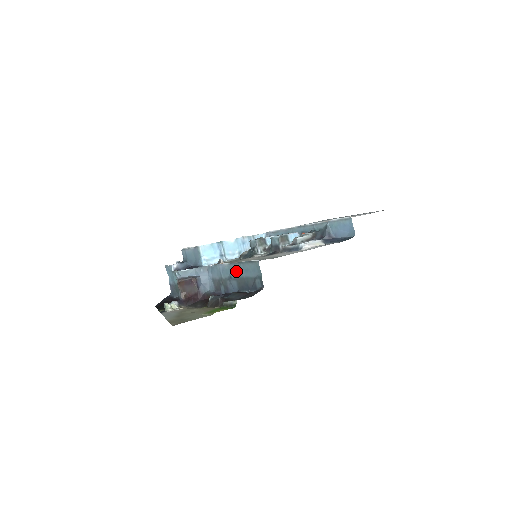
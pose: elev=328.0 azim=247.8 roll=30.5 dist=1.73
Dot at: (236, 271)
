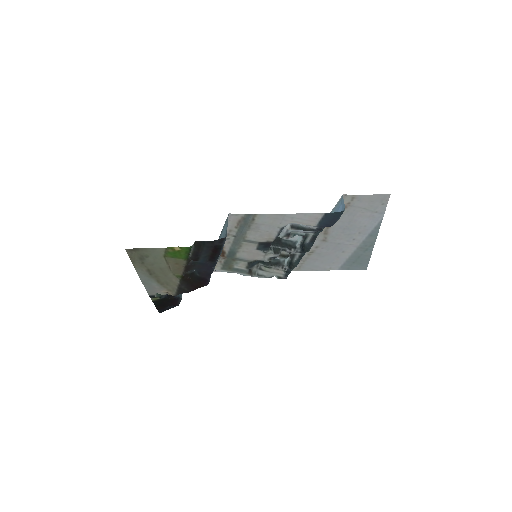
Dot at: occluded
